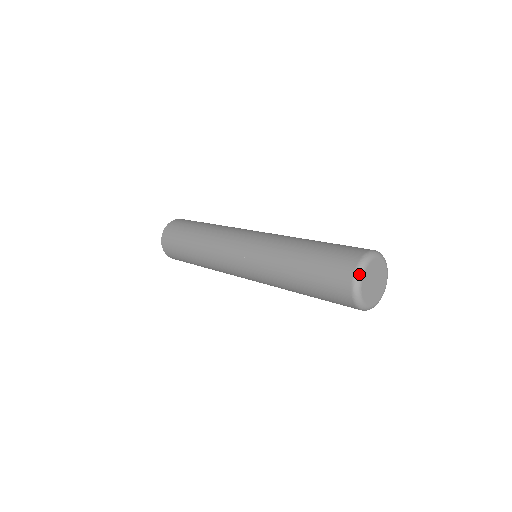
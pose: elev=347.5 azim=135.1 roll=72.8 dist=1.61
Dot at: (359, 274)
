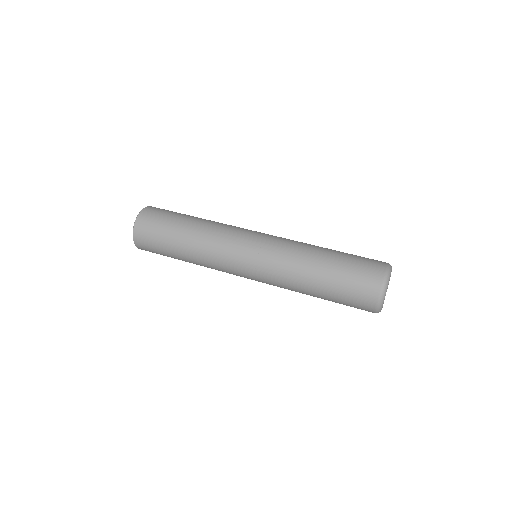
Dot at: (380, 309)
